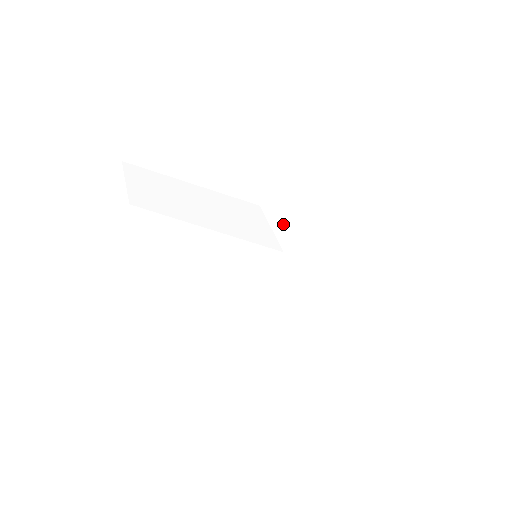
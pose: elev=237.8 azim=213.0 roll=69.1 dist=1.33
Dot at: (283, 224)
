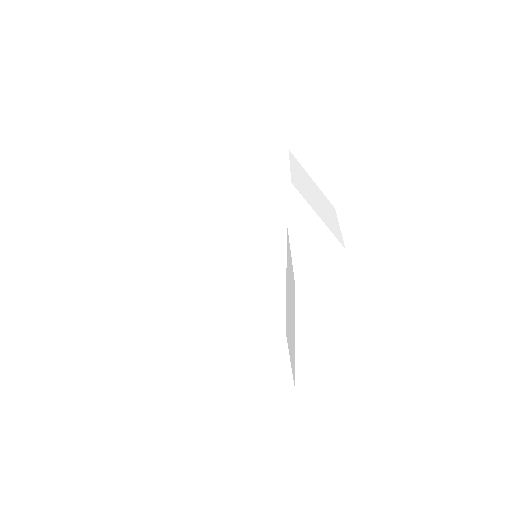
Dot at: (306, 264)
